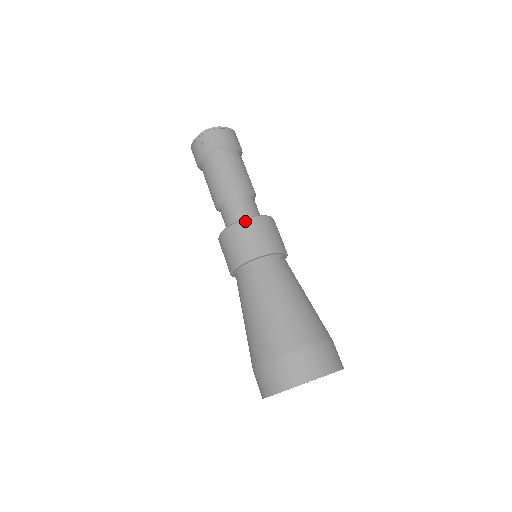
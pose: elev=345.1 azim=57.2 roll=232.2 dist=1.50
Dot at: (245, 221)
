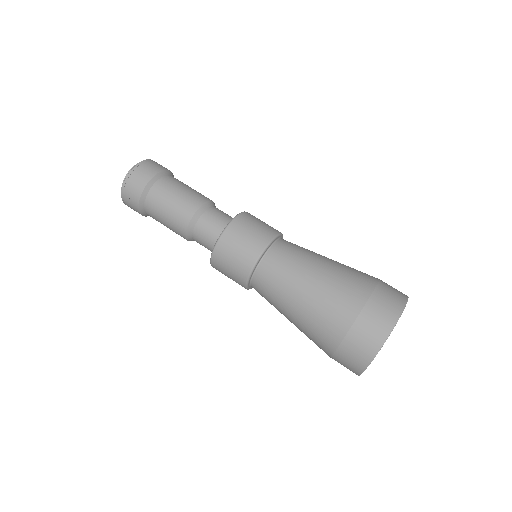
Dot at: (219, 243)
